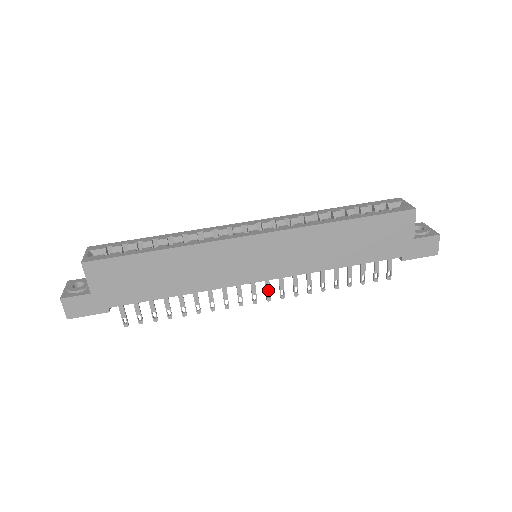
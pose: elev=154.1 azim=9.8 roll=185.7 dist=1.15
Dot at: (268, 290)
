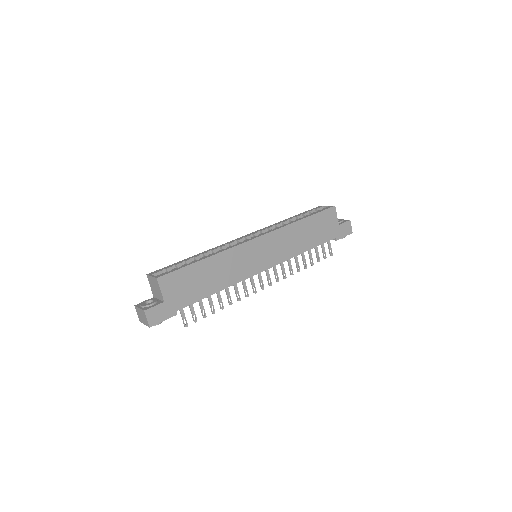
Dot at: (269, 277)
